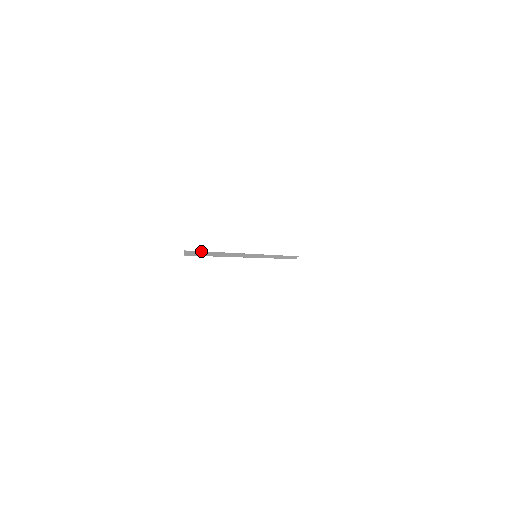
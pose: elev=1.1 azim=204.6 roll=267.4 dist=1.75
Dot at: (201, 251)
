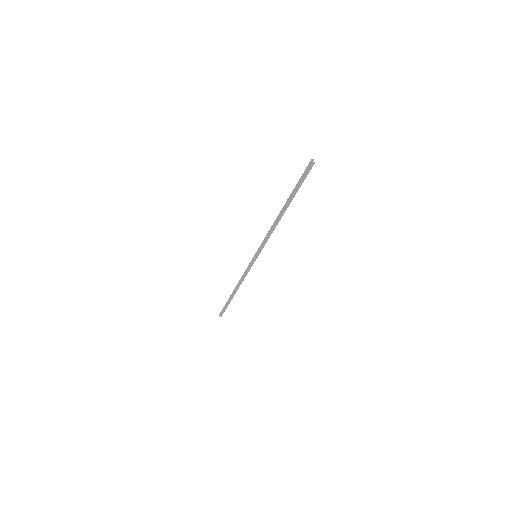
Dot at: (301, 178)
